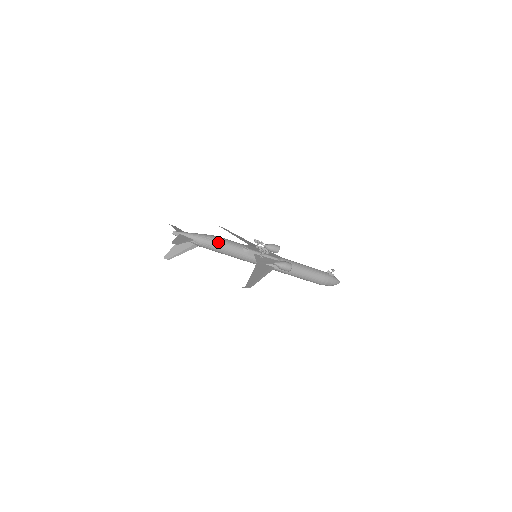
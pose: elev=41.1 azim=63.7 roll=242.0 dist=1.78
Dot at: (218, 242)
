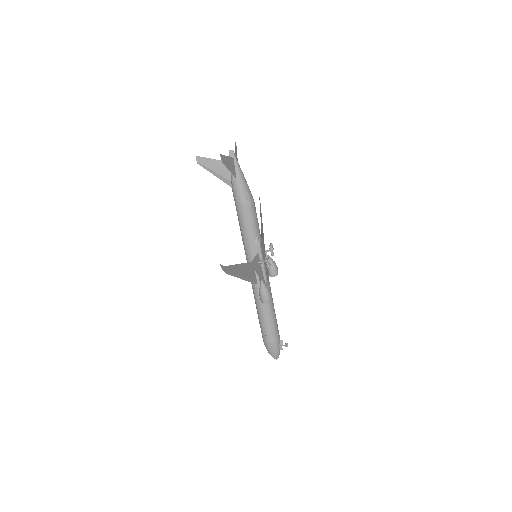
Dot at: (249, 206)
